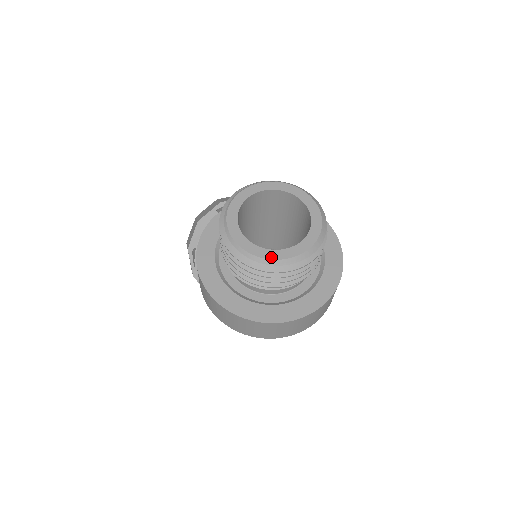
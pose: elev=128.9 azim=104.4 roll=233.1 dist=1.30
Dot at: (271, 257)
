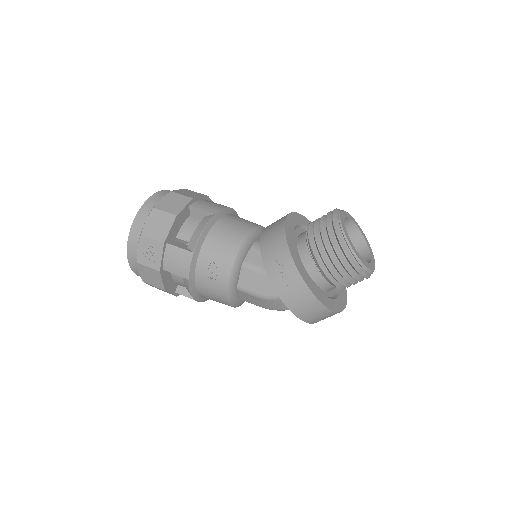
Dot at: (371, 268)
